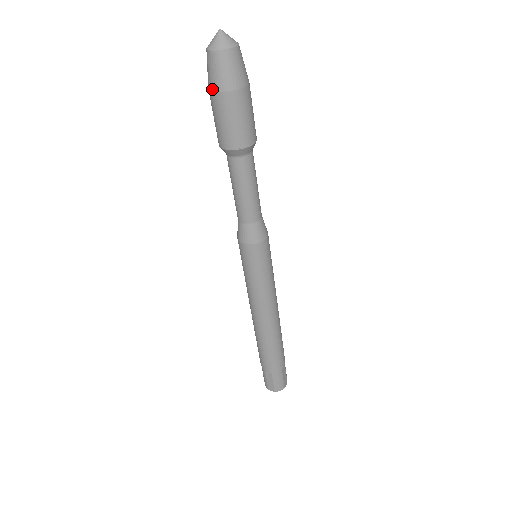
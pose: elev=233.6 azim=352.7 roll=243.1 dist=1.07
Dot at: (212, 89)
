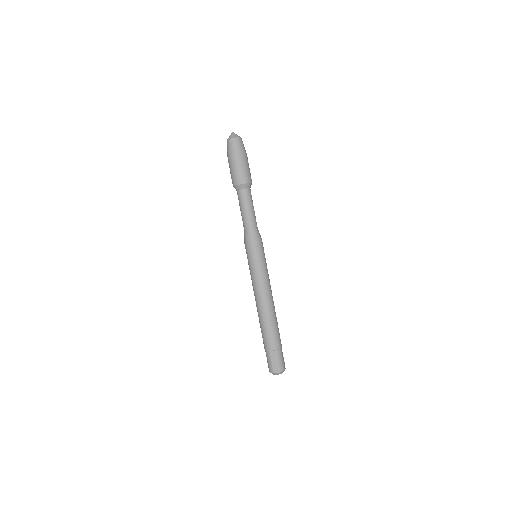
Dot at: (231, 155)
